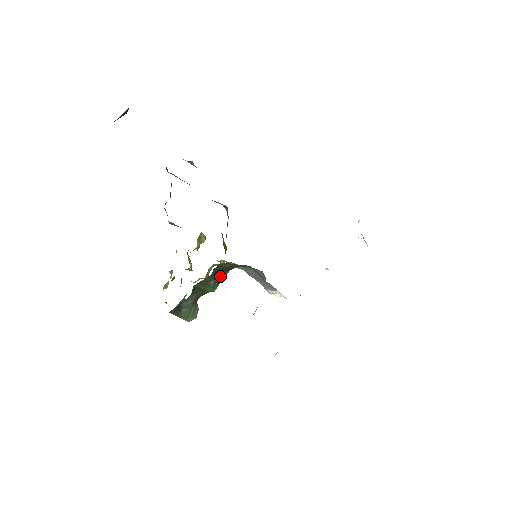
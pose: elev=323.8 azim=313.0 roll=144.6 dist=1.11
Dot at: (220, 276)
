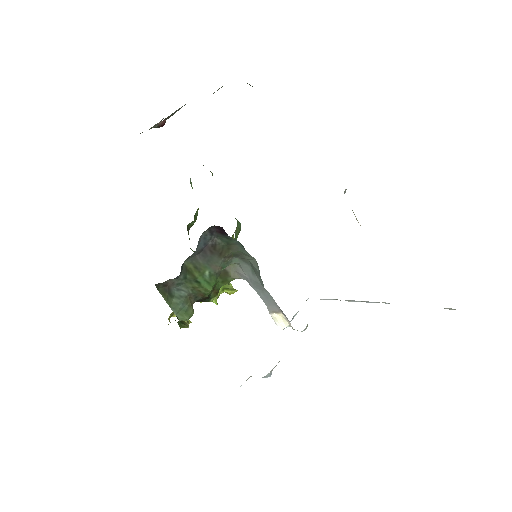
Dot at: (215, 265)
